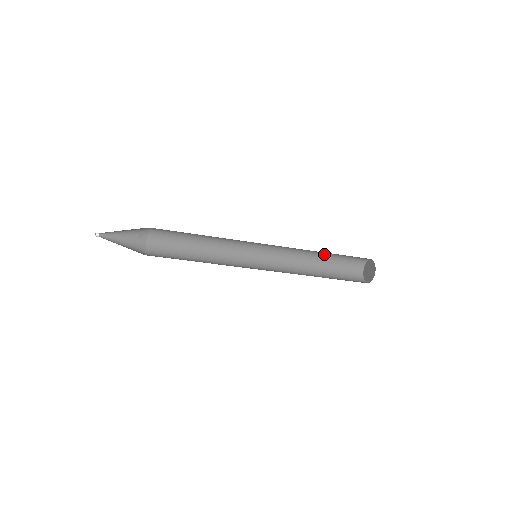
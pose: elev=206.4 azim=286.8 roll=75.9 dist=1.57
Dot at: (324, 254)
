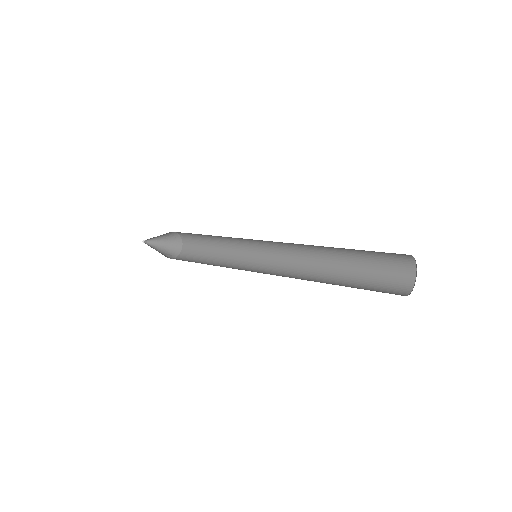
Dot at: occluded
